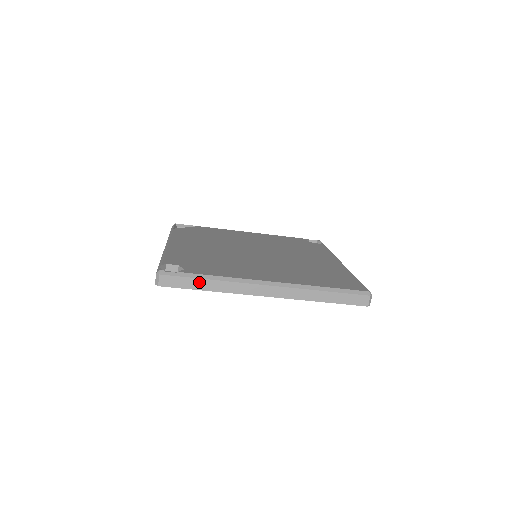
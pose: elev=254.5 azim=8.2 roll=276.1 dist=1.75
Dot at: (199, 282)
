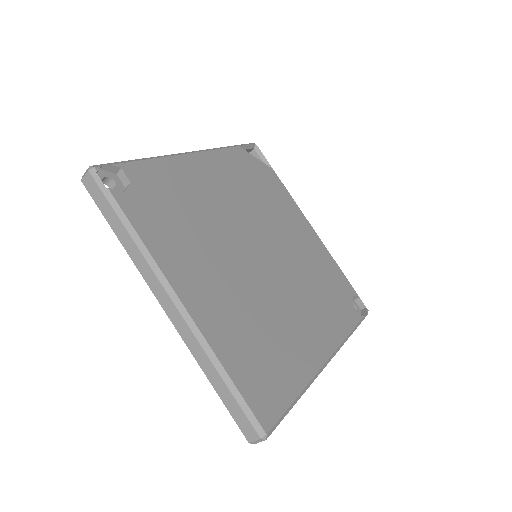
Dot at: (116, 220)
